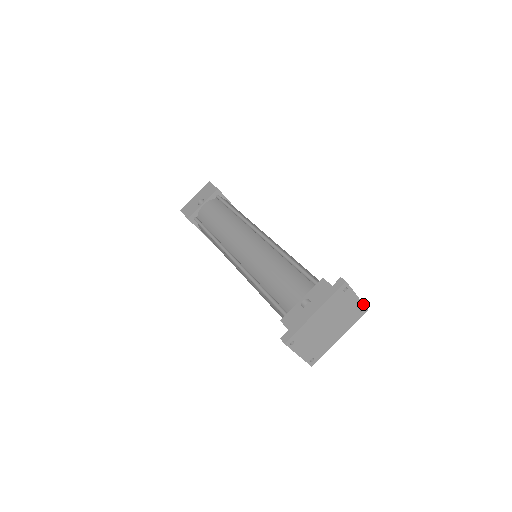
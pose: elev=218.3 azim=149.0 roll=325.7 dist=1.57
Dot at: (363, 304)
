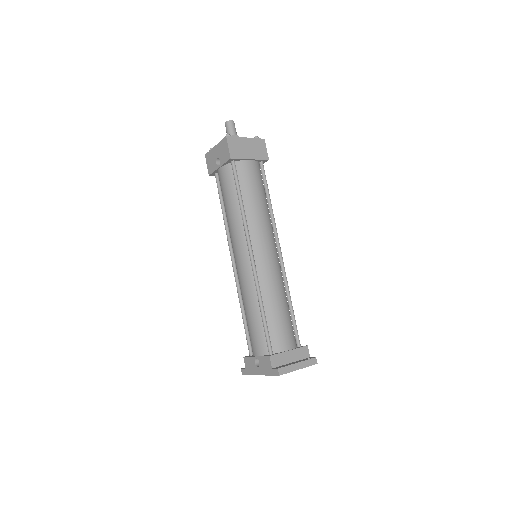
Dot at: occluded
